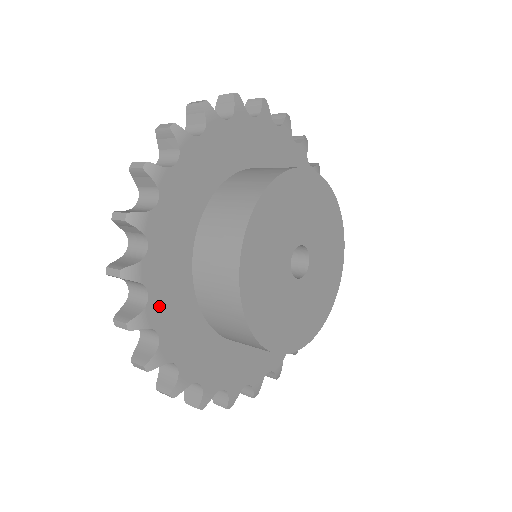
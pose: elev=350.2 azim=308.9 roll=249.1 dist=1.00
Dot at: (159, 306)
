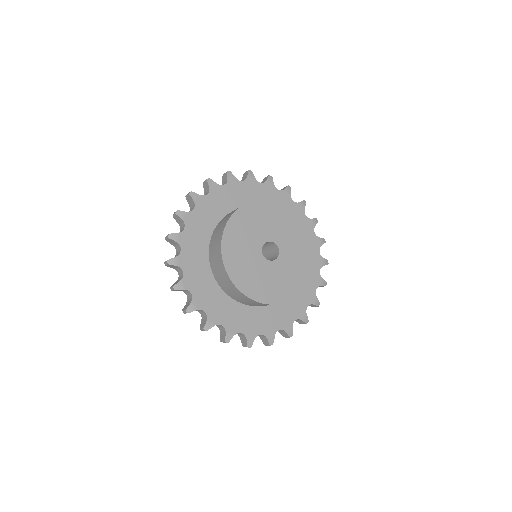
Dot at: (231, 324)
